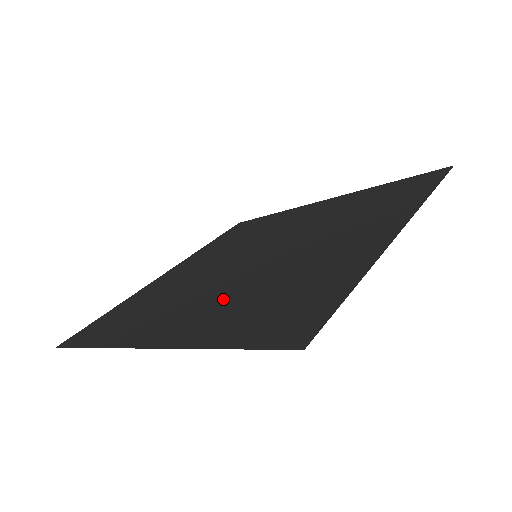
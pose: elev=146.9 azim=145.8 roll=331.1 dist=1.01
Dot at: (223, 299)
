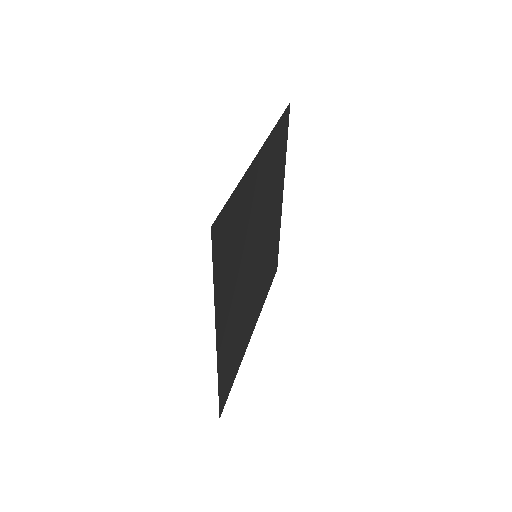
Dot at: (235, 281)
